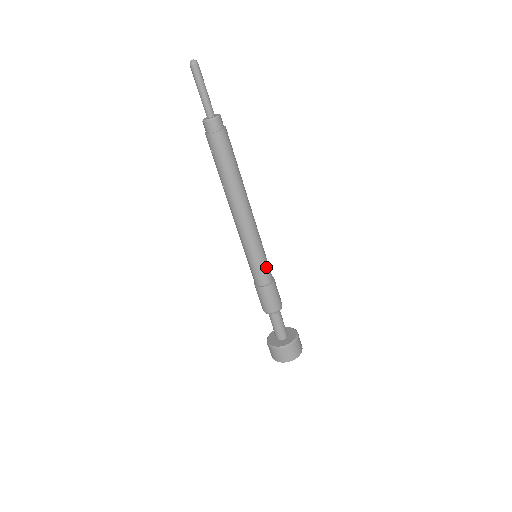
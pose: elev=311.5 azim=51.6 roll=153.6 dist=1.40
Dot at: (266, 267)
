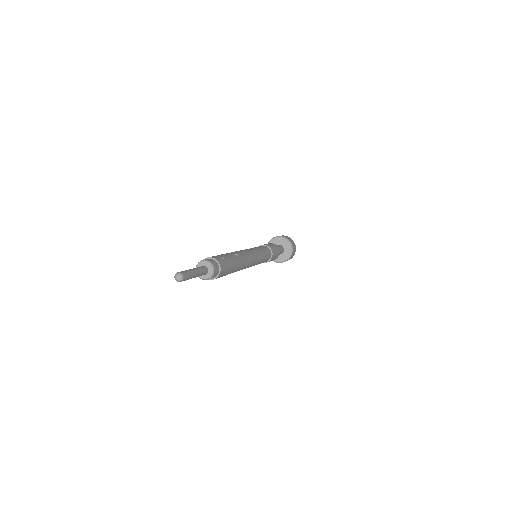
Dot at: (266, 258)
